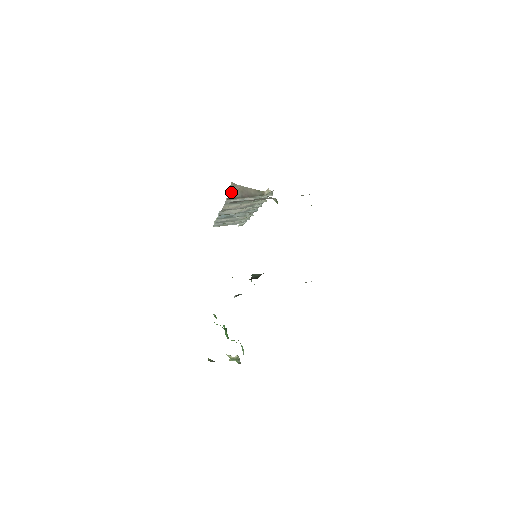
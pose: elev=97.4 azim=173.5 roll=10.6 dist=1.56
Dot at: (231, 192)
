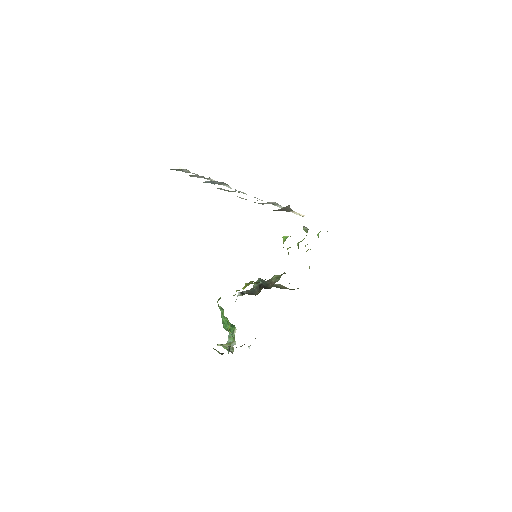
Dot at: occluded
